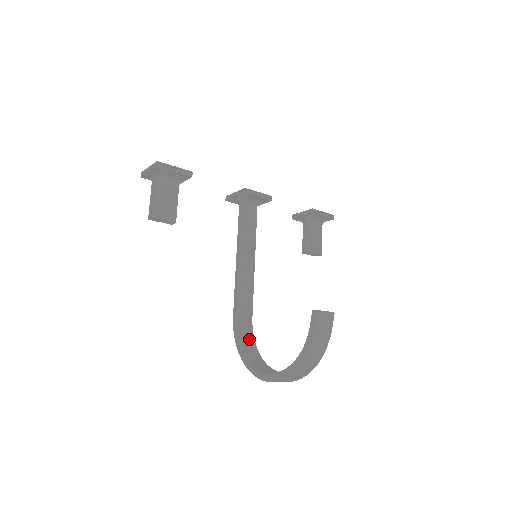
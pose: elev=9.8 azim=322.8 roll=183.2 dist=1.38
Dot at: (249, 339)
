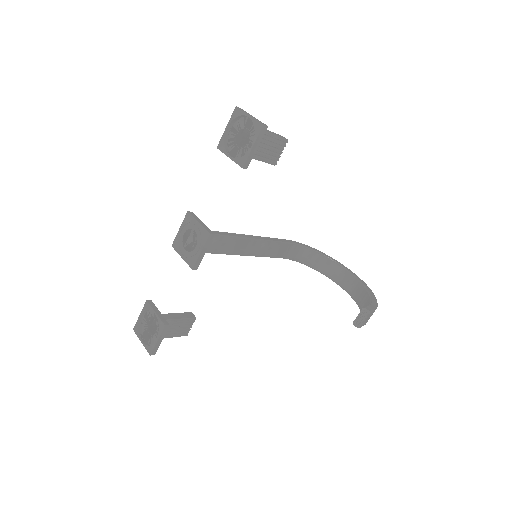
Dot at: (303, 253)
